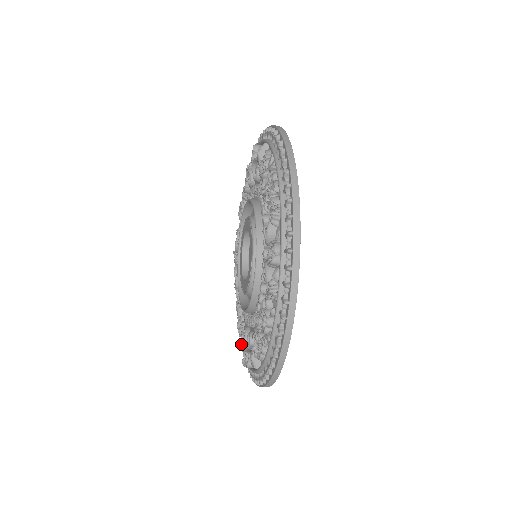
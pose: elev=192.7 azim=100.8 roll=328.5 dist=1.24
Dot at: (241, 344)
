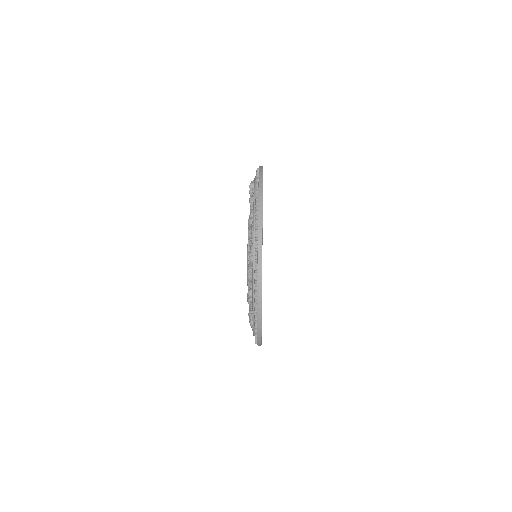
Dot at: occluded
